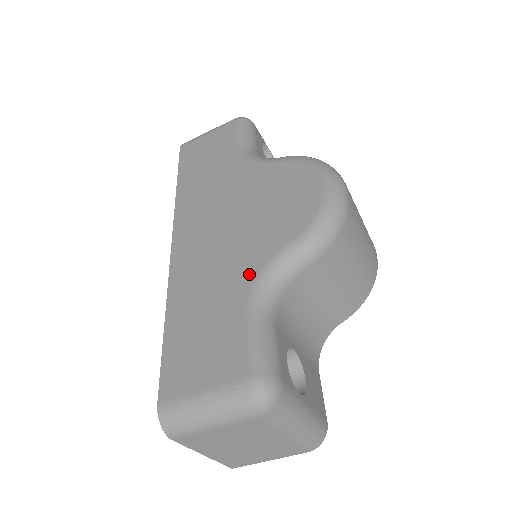
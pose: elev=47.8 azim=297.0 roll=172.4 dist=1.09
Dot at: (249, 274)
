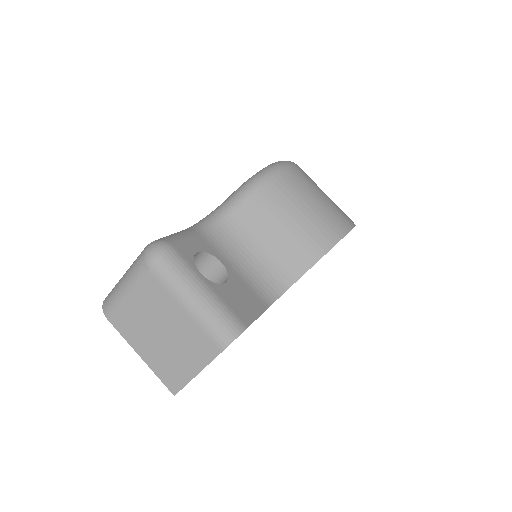
Dot at: occluded
